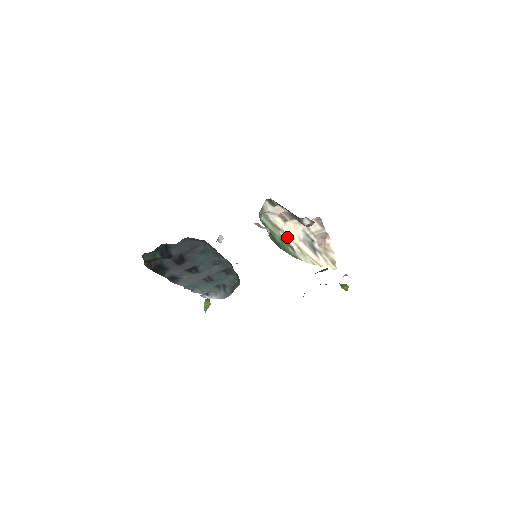
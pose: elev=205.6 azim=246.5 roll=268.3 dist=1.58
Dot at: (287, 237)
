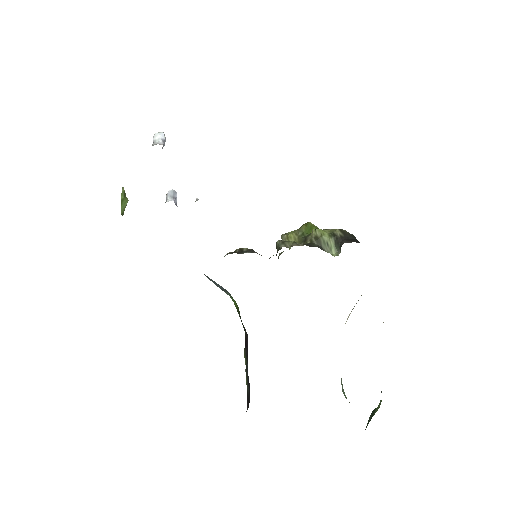
Dot at: occluded
